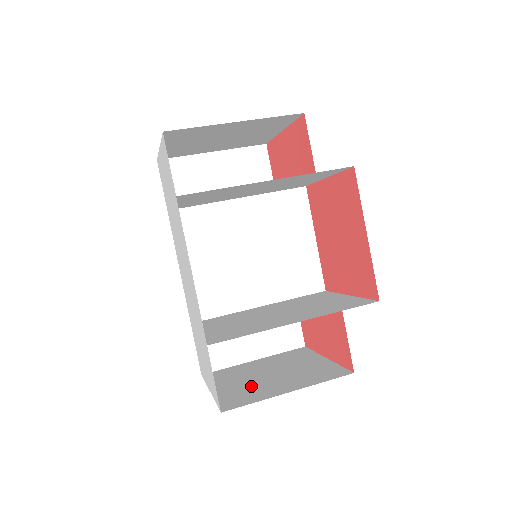
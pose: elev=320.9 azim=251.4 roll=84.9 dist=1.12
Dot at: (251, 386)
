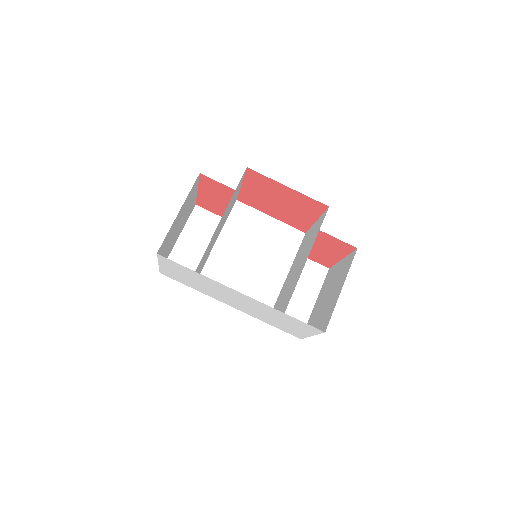
Dot at: (325, 310)
